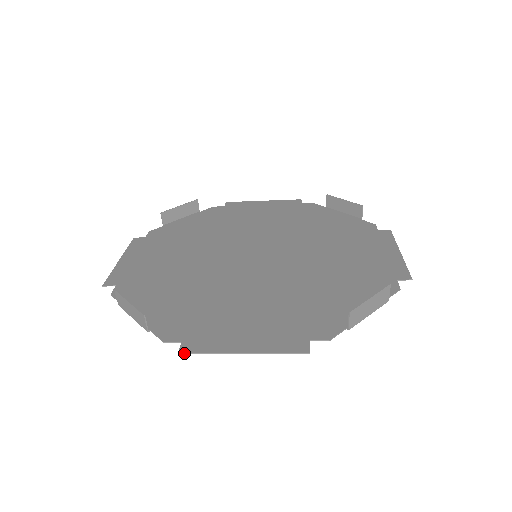
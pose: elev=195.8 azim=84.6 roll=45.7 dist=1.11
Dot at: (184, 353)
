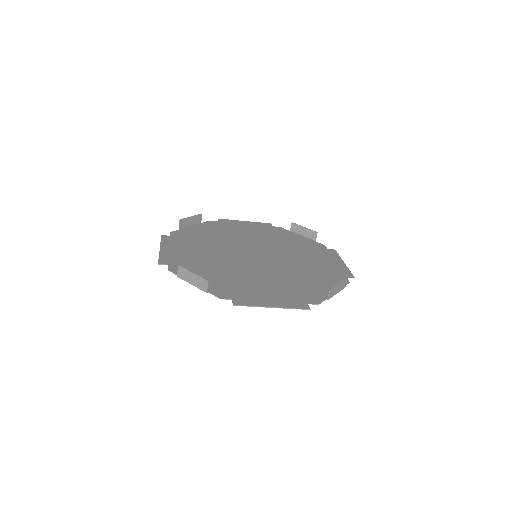
Dot at: (237, 305)
